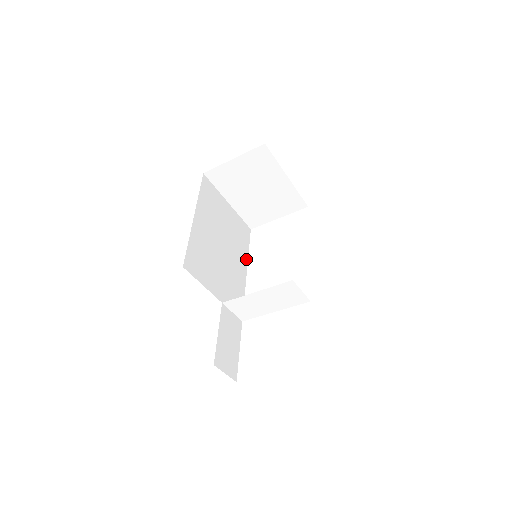
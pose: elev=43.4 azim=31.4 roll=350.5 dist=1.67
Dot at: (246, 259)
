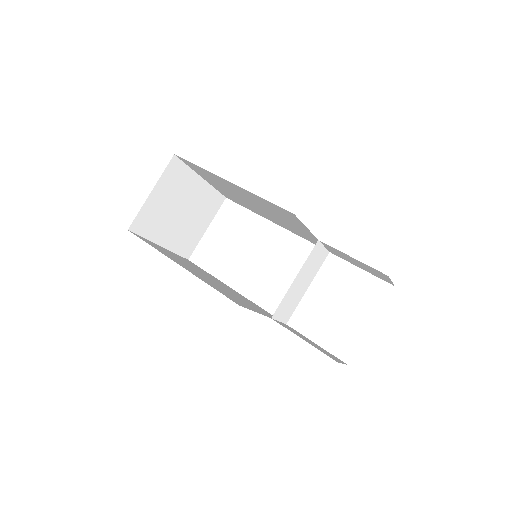
Dot at: occluded
